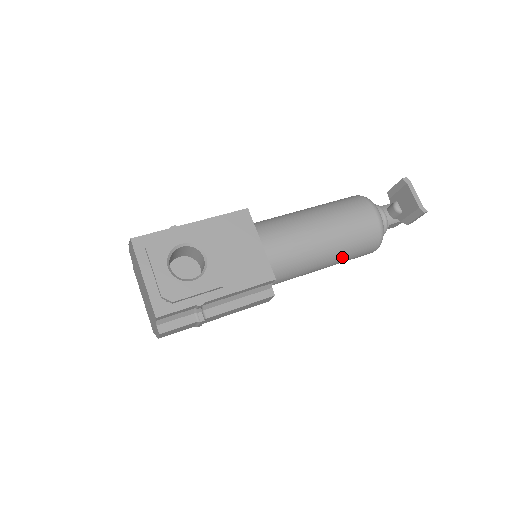
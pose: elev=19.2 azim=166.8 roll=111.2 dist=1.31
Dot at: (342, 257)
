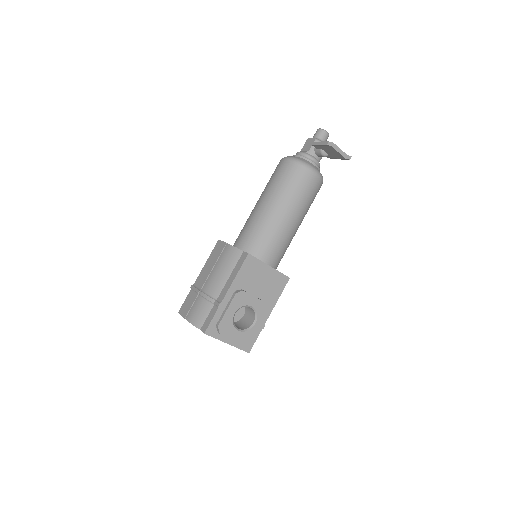
Dot at: occluded
